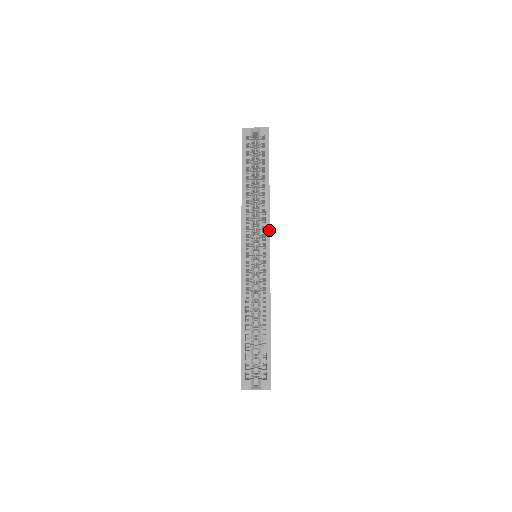
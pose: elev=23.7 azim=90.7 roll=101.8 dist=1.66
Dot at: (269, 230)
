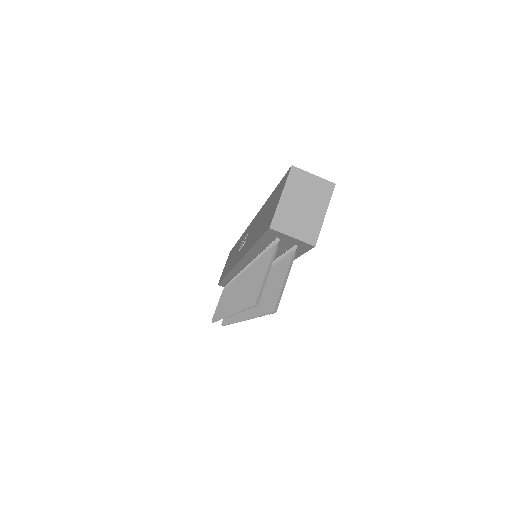
Dot at: occluded
